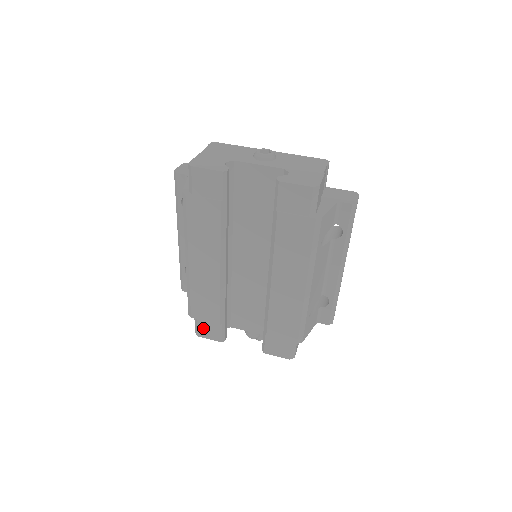
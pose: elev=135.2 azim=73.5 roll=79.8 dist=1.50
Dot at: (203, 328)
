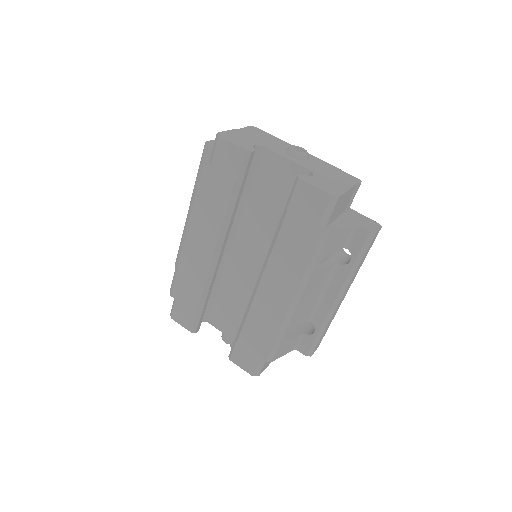
Dot at: (179, 311)
